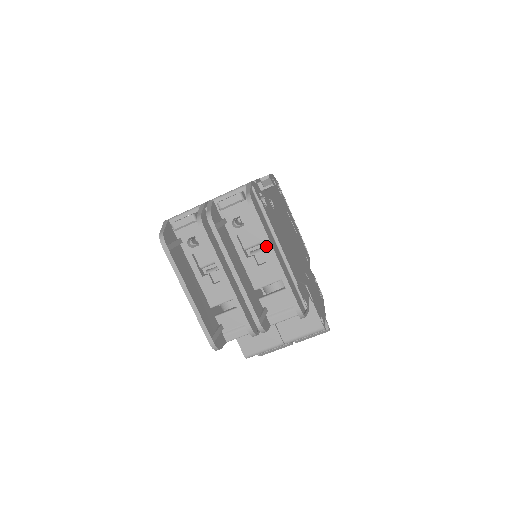
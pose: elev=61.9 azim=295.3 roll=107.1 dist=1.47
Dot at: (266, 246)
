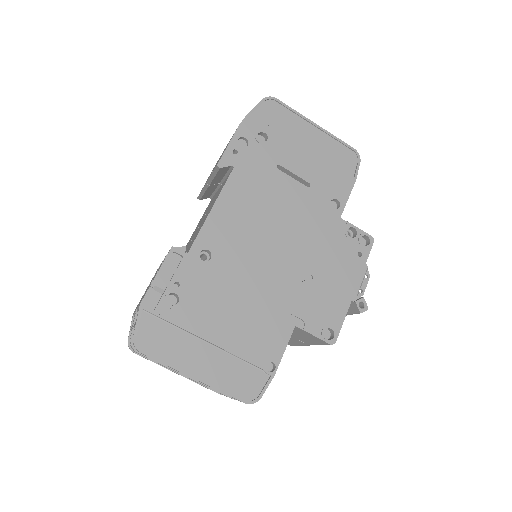
Dot at: occluded
